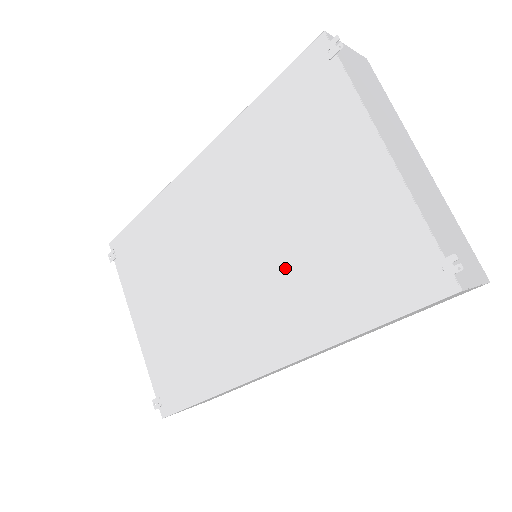
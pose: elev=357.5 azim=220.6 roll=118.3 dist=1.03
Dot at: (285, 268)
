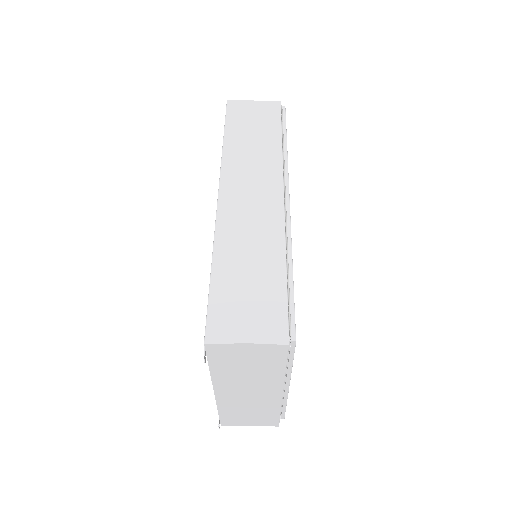
Dot at: occluded
